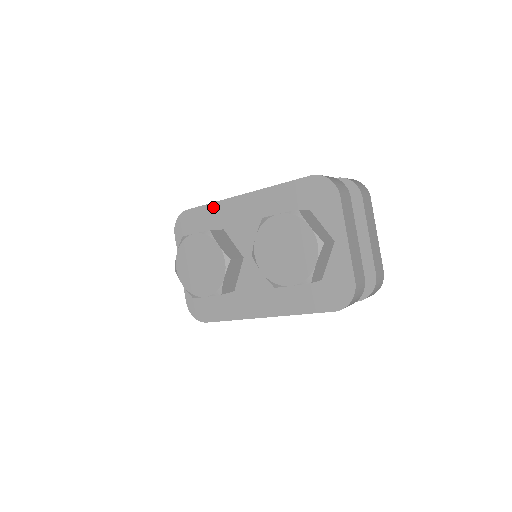
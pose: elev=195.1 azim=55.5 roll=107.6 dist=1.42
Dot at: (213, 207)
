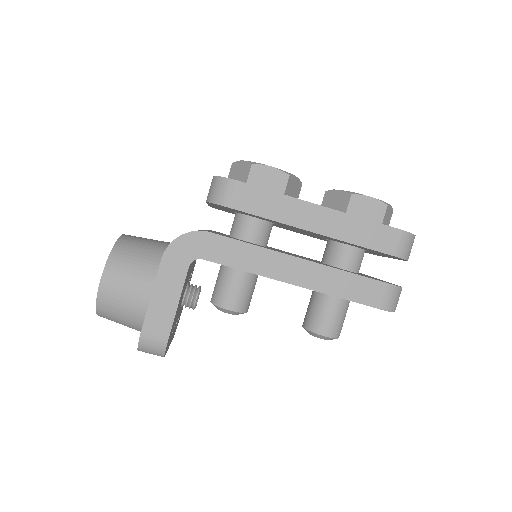
Dot at: occluded
